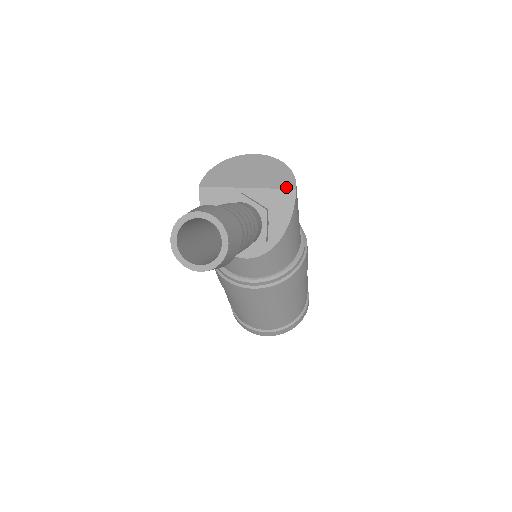
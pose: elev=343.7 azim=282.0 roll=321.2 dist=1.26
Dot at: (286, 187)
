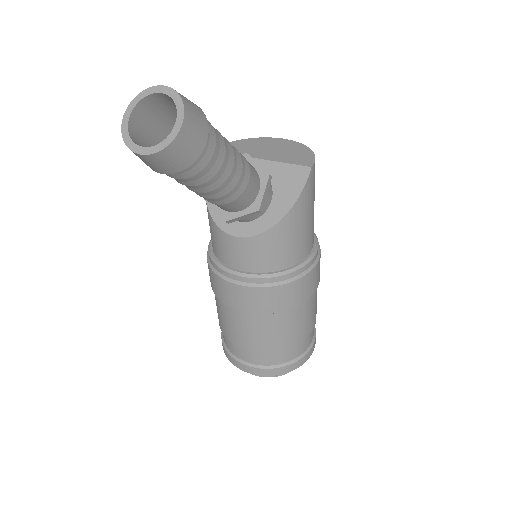
Dot at: (301, 164)
